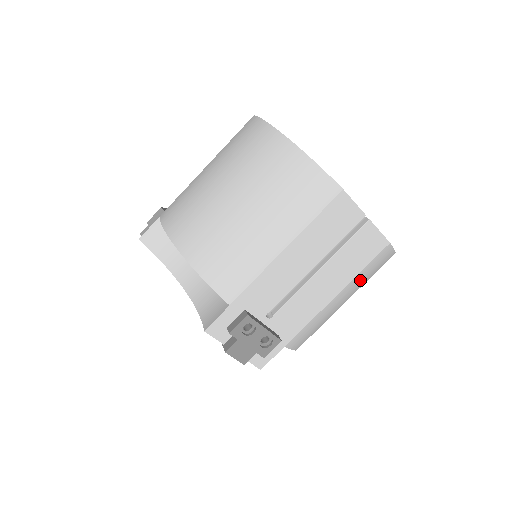
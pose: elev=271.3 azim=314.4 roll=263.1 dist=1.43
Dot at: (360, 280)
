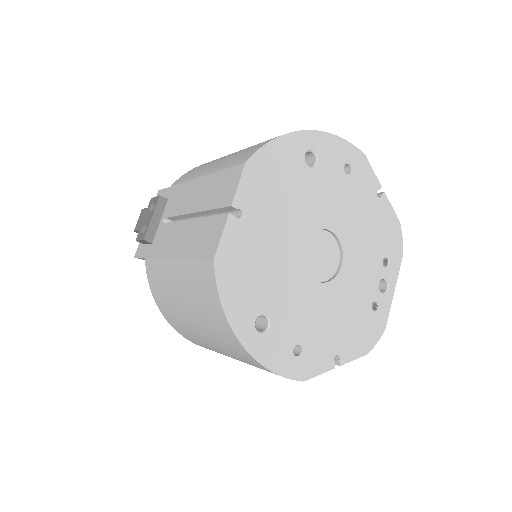
Dot at: occluded
